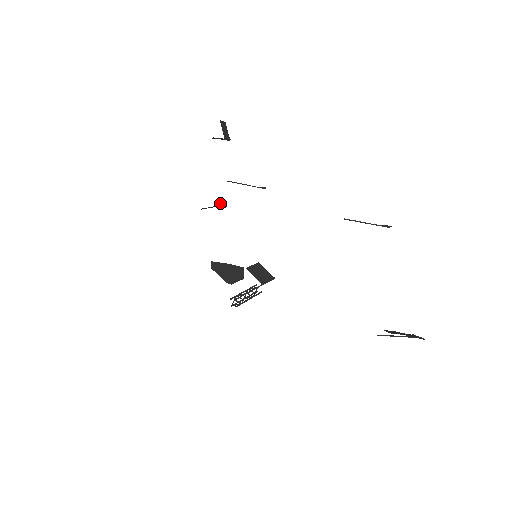
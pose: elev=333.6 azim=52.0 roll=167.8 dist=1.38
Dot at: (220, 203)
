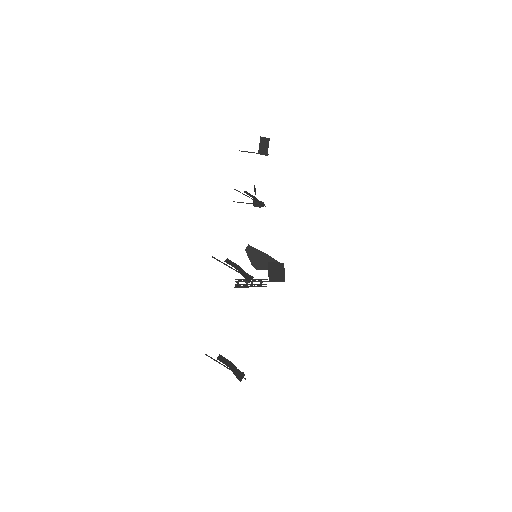
Dot at: occluded
